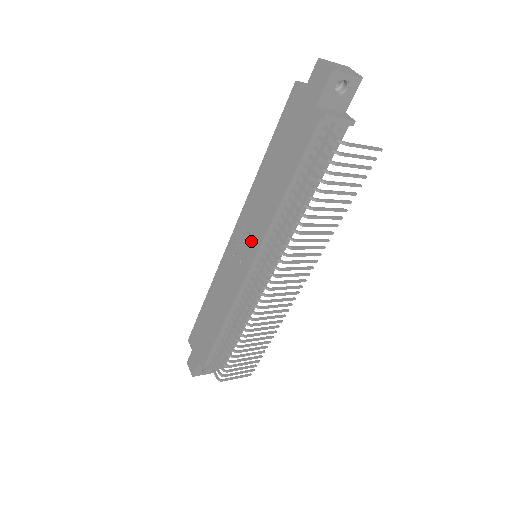
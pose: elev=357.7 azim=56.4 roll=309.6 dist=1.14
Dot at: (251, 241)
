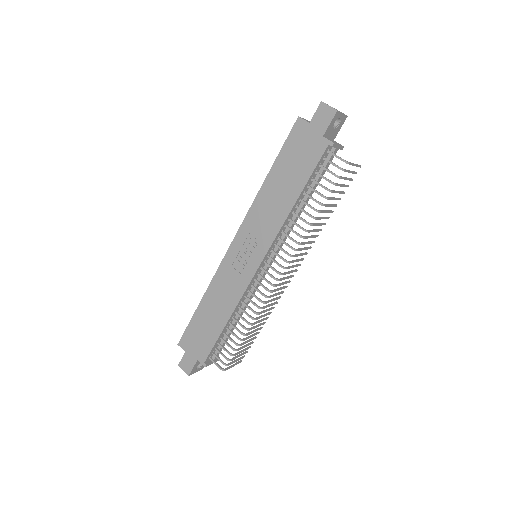
Dot at: (259, 243)
